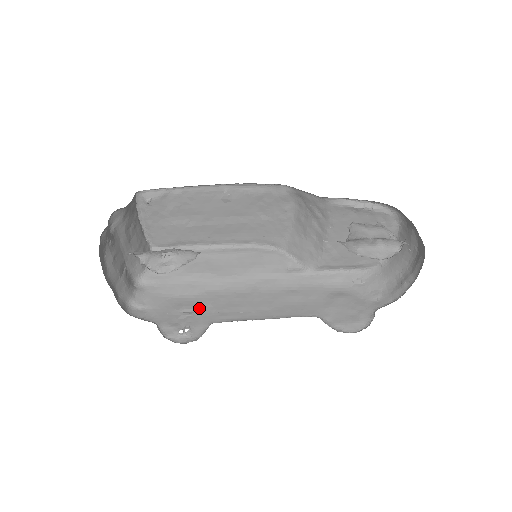
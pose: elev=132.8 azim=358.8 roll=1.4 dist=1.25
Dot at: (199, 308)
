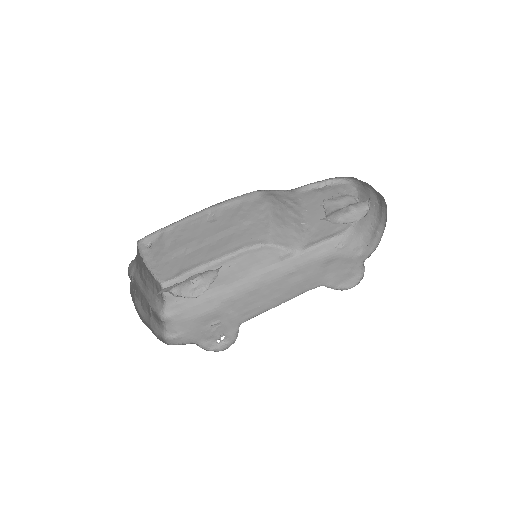
Dot at: (223, 317)
